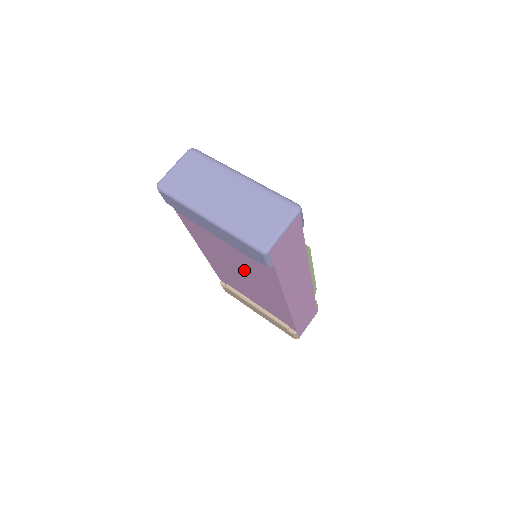
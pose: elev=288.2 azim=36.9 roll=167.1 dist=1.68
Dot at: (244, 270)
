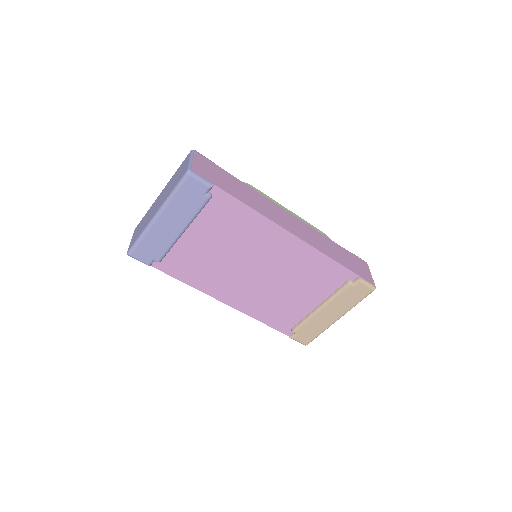
Dot at: (243, 253)
